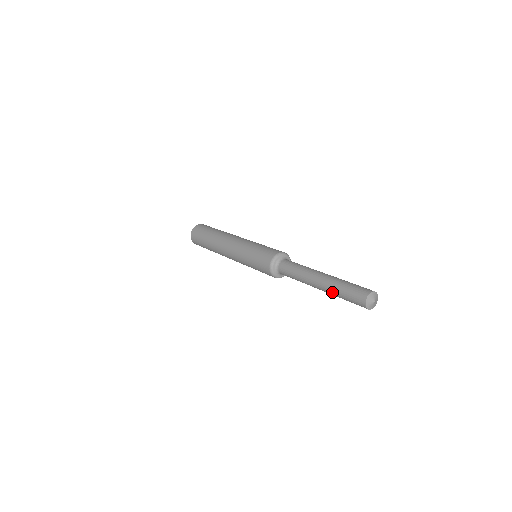
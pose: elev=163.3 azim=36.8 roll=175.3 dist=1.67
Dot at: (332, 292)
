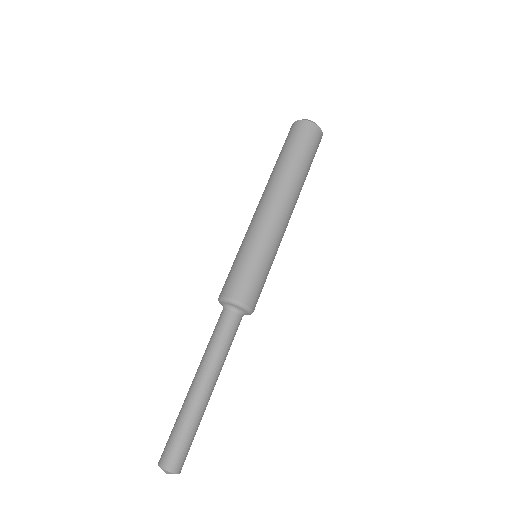
Dot at: occluded
